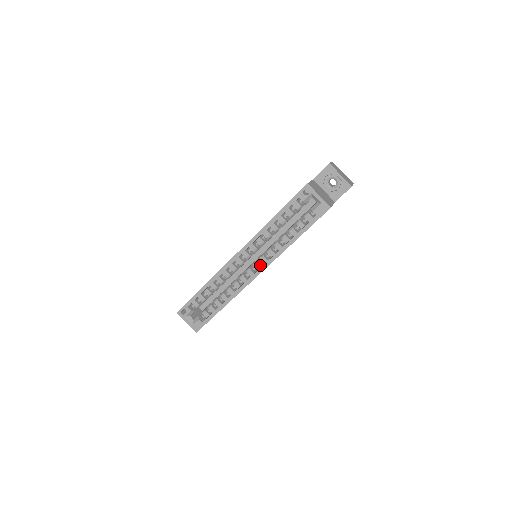
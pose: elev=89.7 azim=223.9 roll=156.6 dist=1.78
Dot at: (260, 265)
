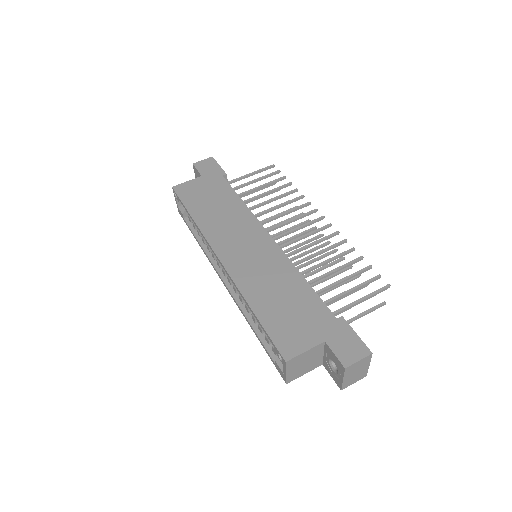
Dot at: (232, 283)
